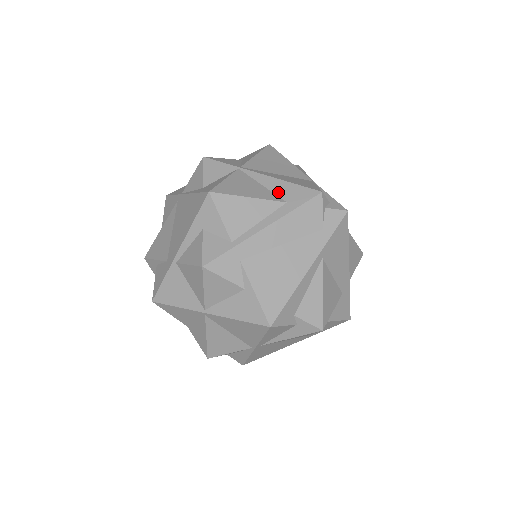
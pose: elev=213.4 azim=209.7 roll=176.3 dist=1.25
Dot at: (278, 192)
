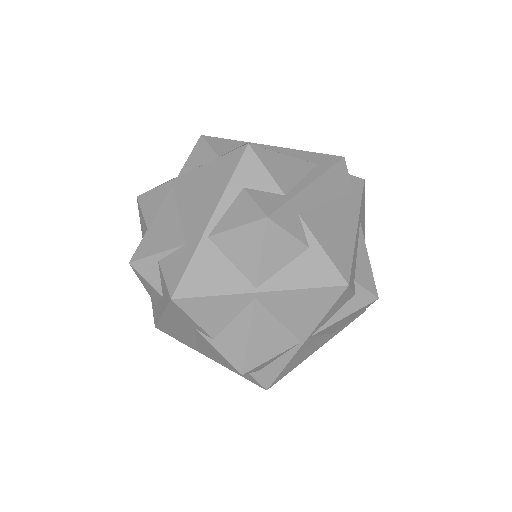
Dot at: (303, 158)
